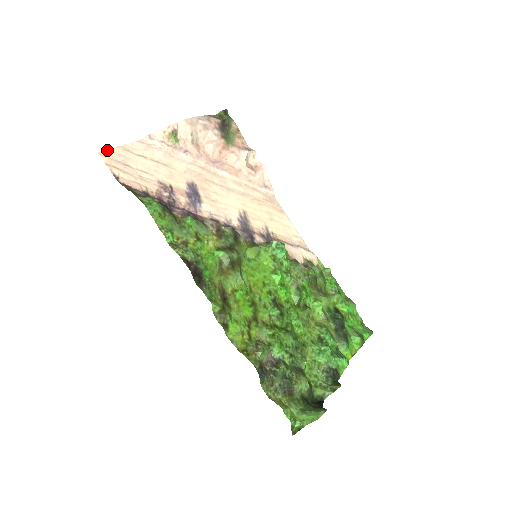
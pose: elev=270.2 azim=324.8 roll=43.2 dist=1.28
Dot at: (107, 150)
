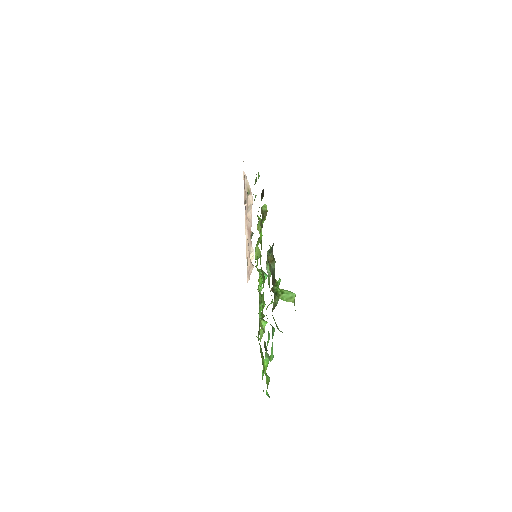
Dot at: occluded
